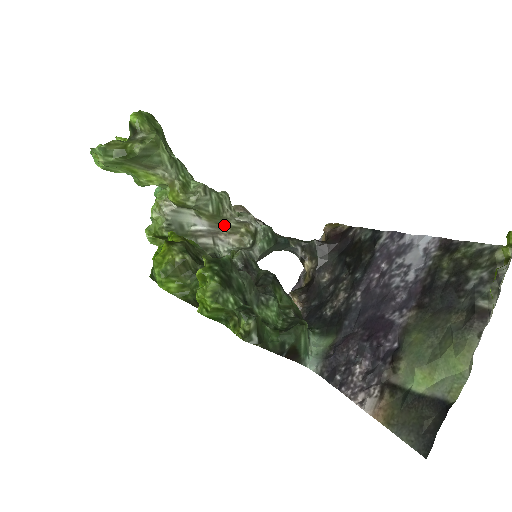
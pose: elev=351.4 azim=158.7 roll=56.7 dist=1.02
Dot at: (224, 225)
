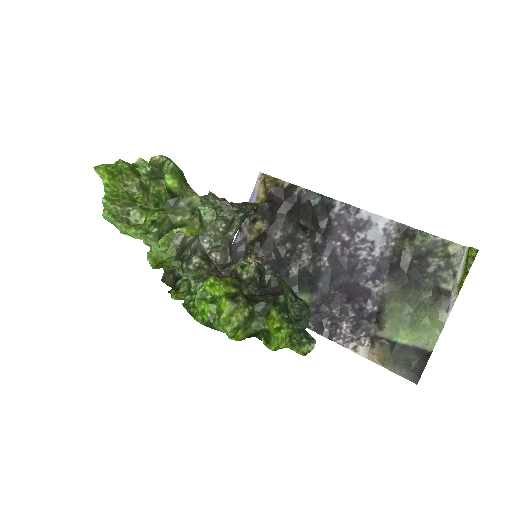
Dot at: occluded
